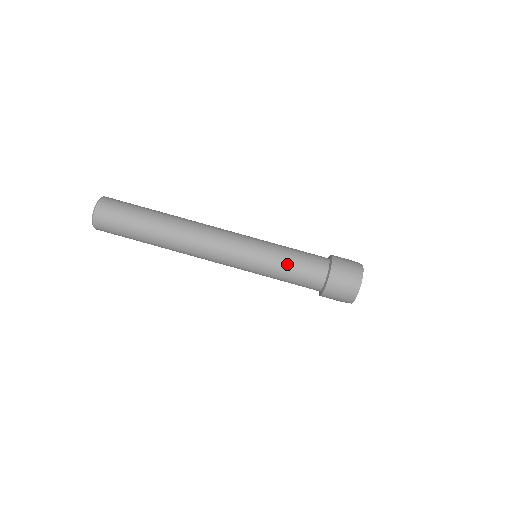
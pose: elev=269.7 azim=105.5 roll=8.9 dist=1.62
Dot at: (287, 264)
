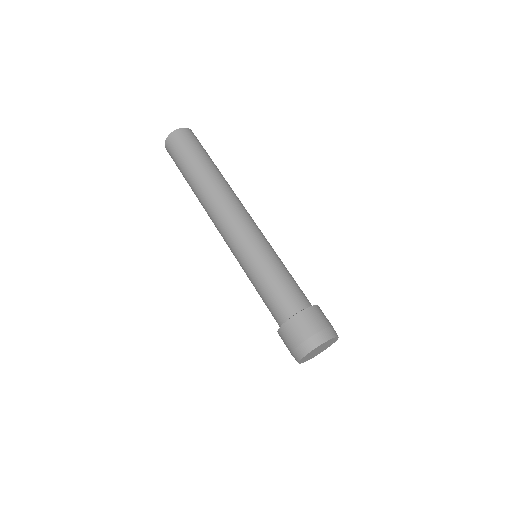
Dot at: (272, 275)
